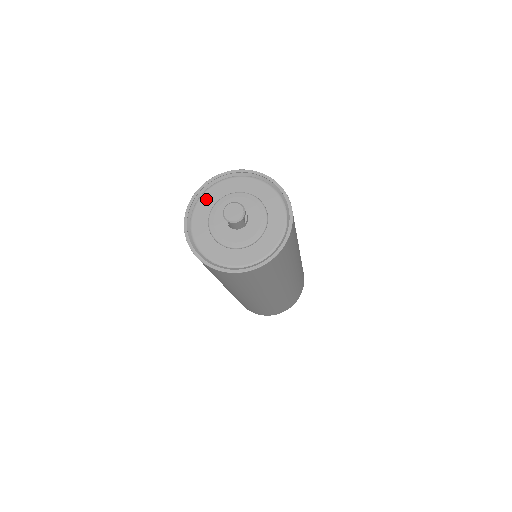
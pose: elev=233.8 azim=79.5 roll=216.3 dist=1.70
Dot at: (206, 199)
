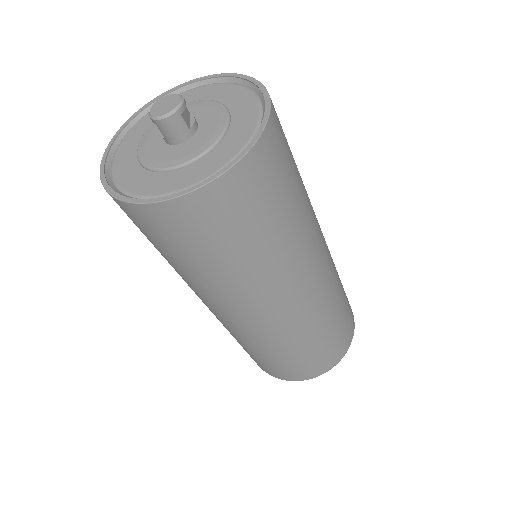
Dot at: (142, 123)
